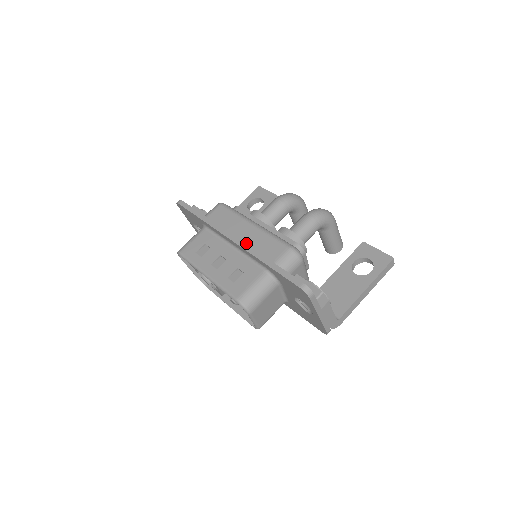
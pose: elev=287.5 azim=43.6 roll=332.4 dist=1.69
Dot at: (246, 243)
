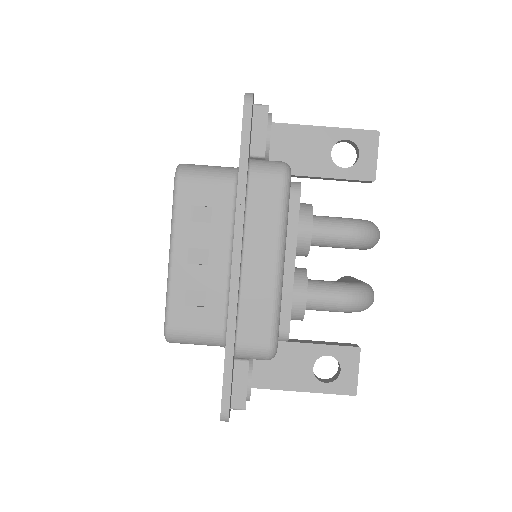
Dot at: (243, 280)
